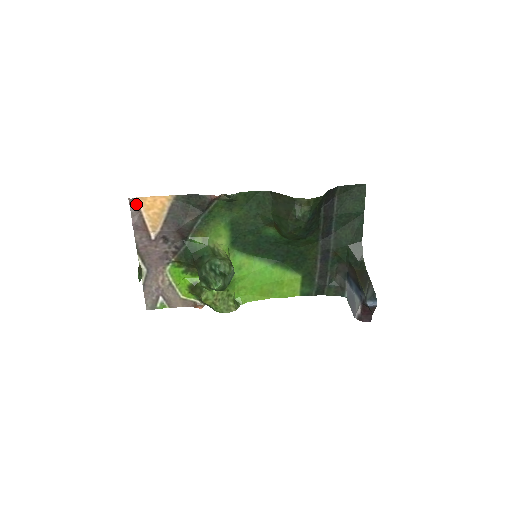
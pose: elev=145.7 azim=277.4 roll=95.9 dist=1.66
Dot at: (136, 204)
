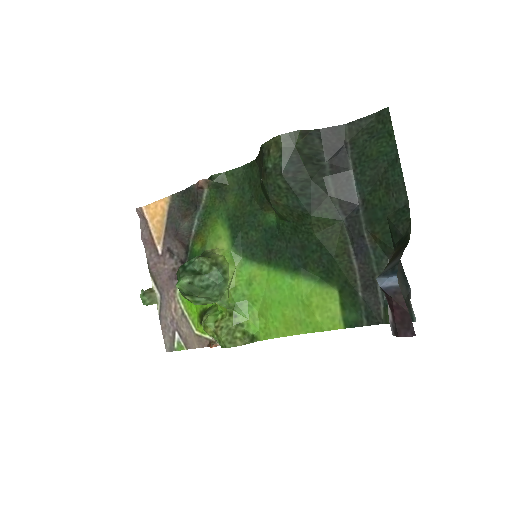
Dot at: (142, 214)
